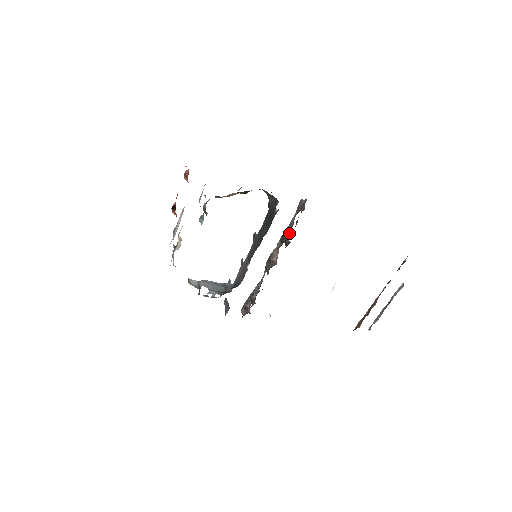
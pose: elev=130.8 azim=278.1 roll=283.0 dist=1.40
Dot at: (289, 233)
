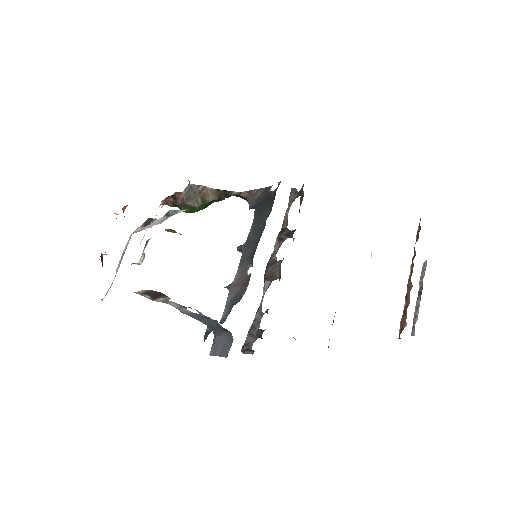
Dot at: (286, 229)
